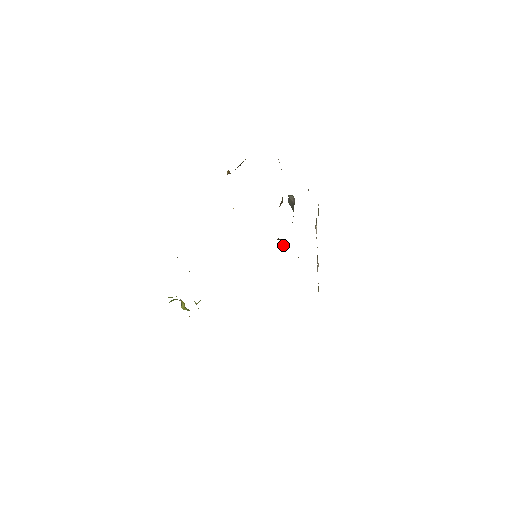
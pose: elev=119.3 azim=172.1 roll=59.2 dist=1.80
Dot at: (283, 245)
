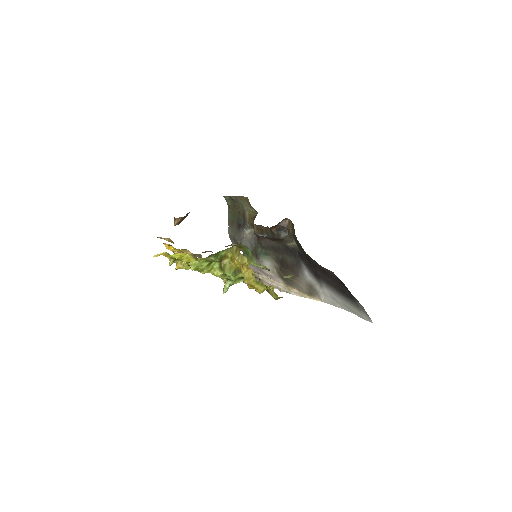
Dot at: (281, 236)
